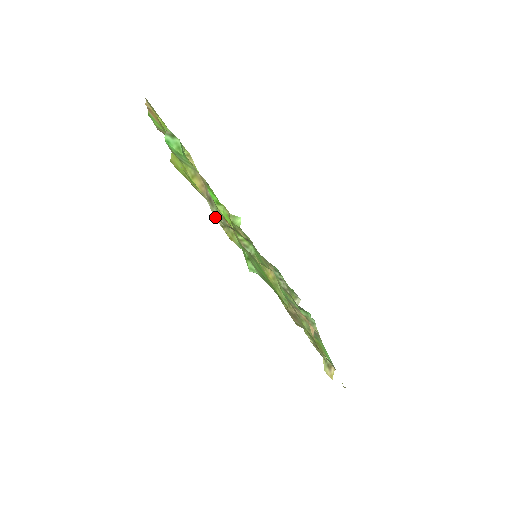
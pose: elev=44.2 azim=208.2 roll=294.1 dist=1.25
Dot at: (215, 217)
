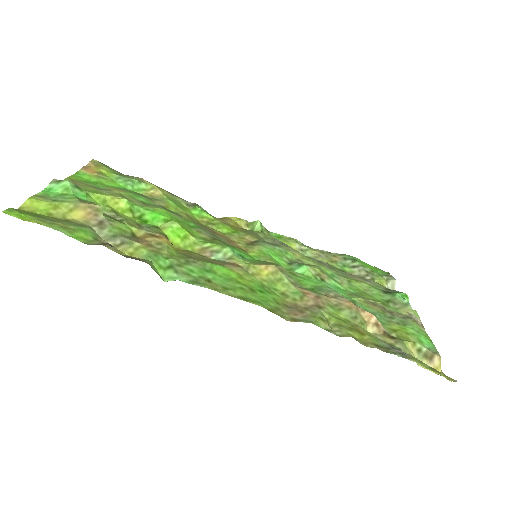
Dot at: (105, 240)
